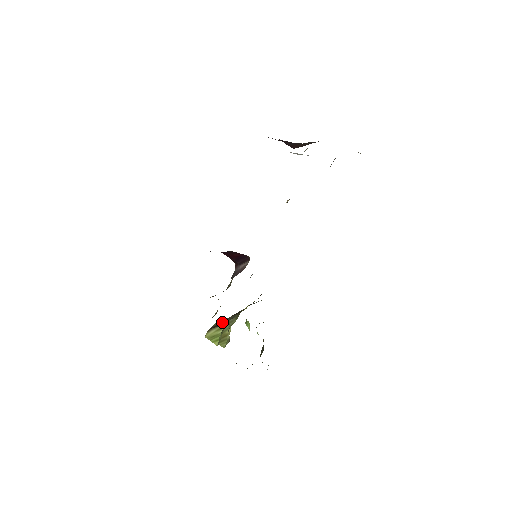
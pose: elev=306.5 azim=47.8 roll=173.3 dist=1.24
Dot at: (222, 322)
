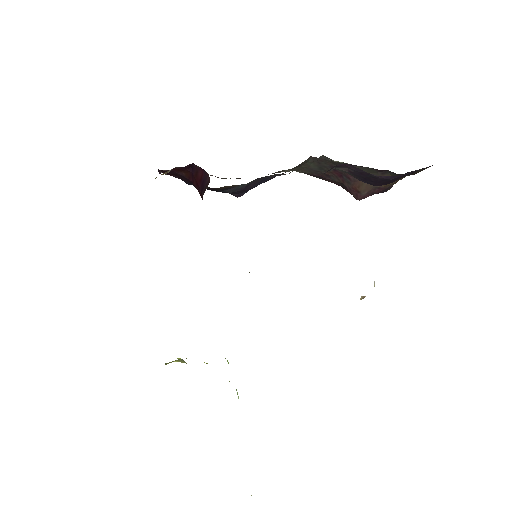
Dot at: occluded
